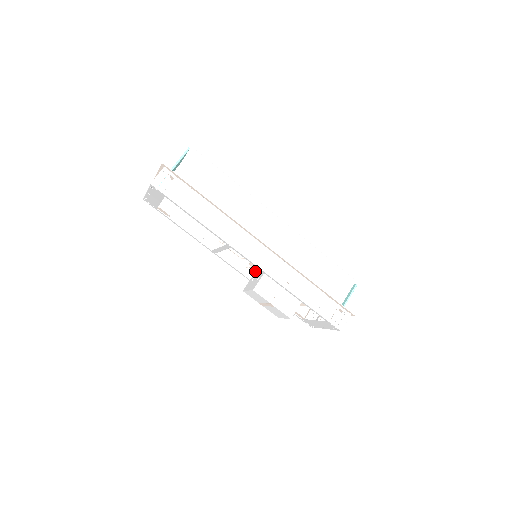
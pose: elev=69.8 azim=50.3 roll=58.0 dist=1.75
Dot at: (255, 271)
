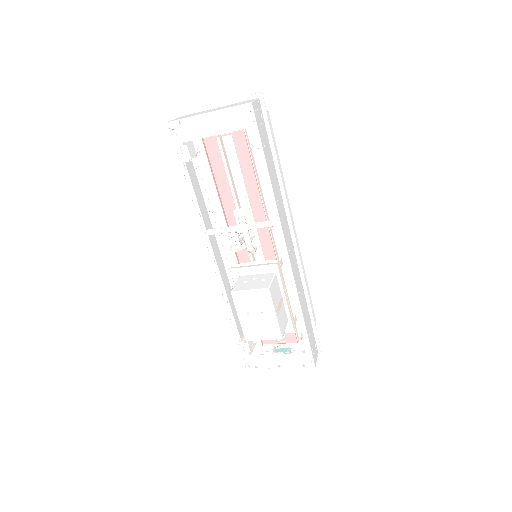
Dot at: (239, 275)
